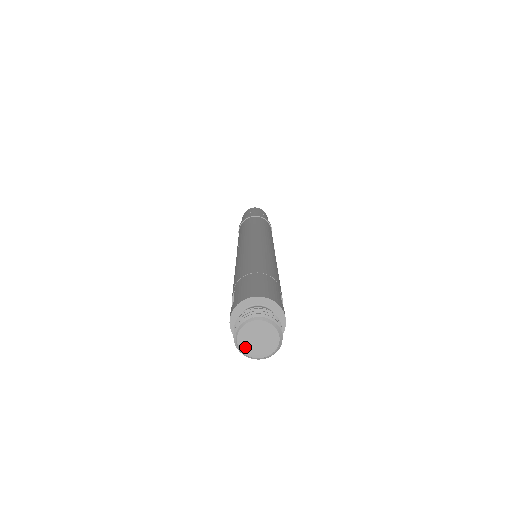
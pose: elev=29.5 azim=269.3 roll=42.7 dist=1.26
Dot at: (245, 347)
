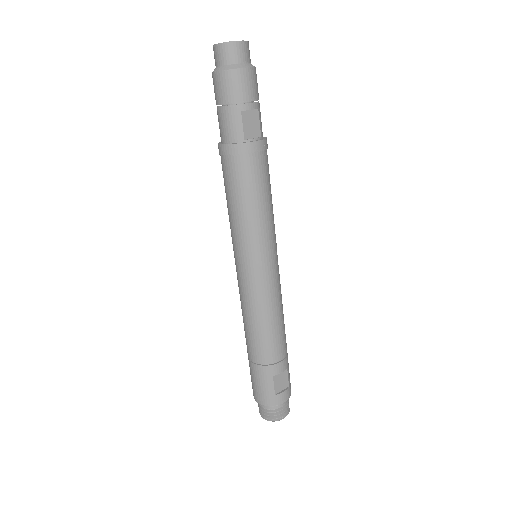
Dot at: occluded
